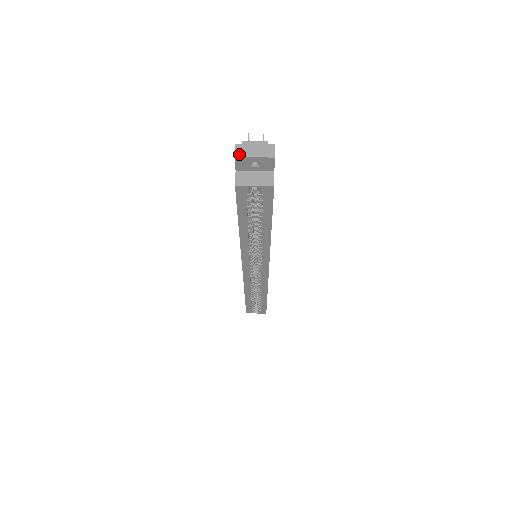
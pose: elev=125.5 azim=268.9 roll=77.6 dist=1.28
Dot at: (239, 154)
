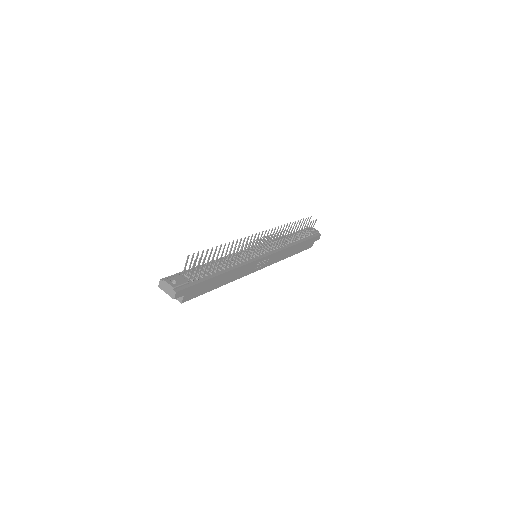
Dot at: (160, 287)
